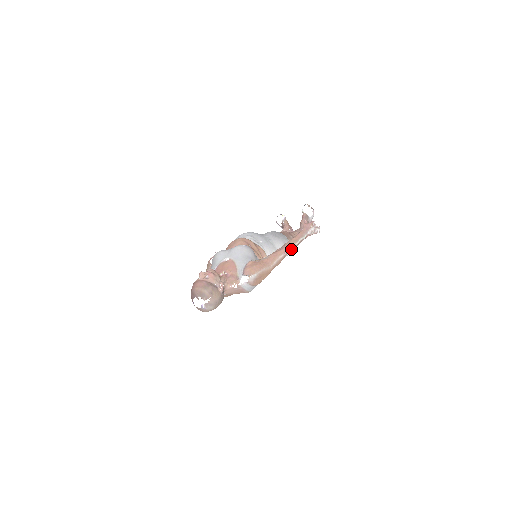
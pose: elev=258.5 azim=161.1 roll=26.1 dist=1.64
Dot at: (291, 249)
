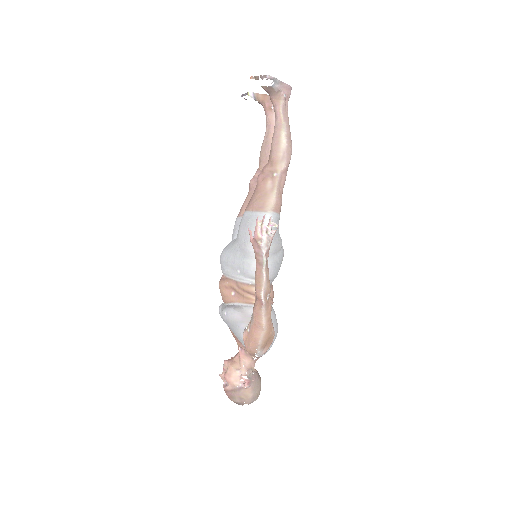
Dot at: (265, 291)
